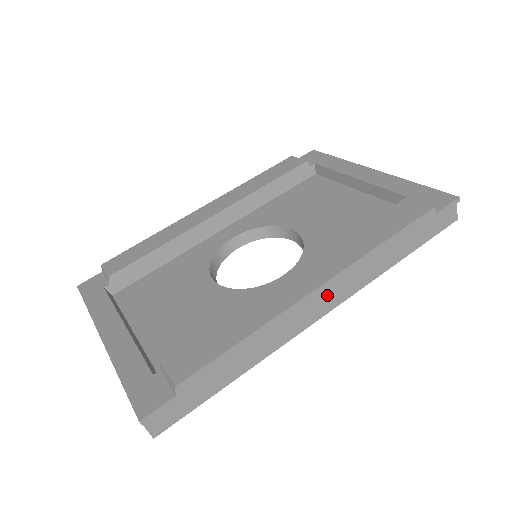
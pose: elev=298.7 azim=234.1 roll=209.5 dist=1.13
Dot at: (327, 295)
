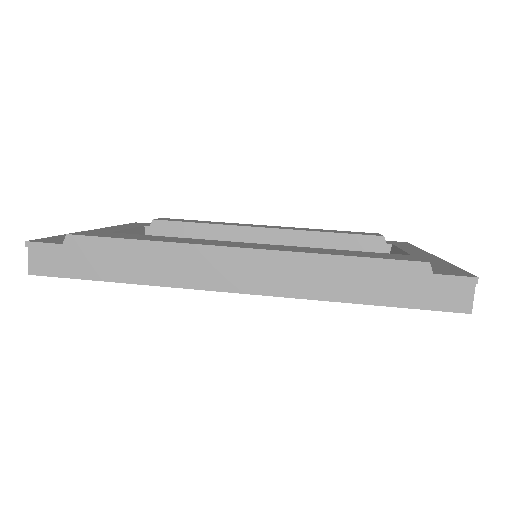
Dot at: (250, 270)
